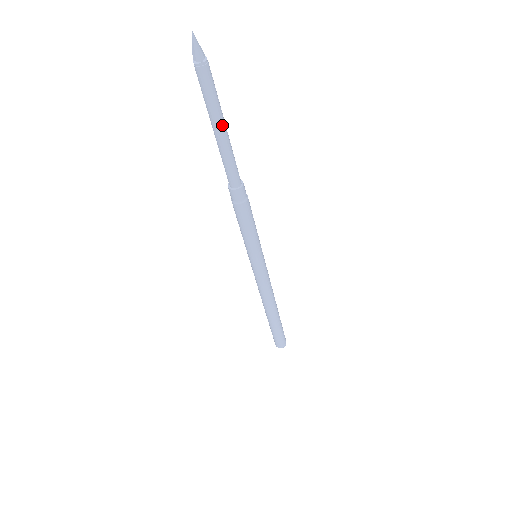
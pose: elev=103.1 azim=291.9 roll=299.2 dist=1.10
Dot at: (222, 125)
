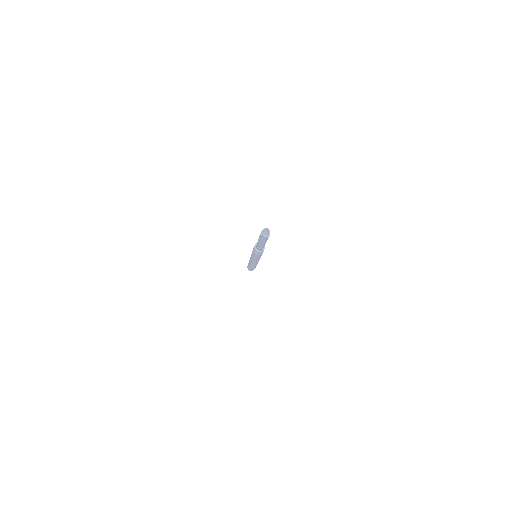
Dot at: occluded
